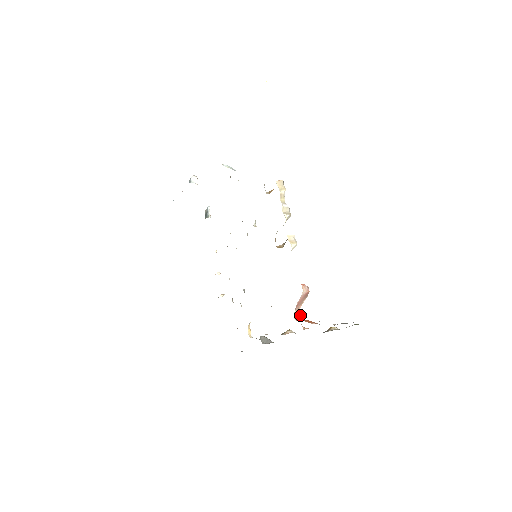
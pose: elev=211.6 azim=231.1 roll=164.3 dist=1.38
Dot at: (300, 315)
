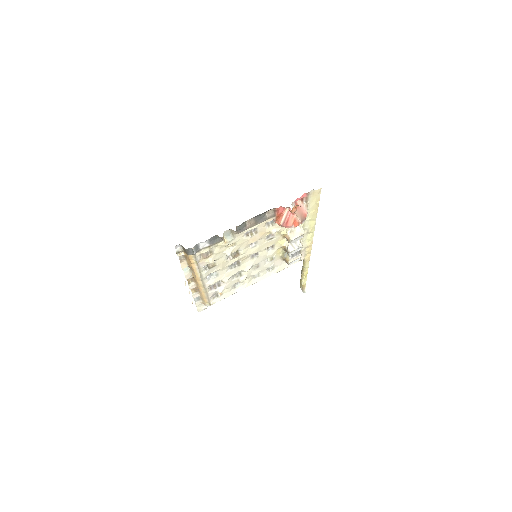
Dot at: (295, 208)
